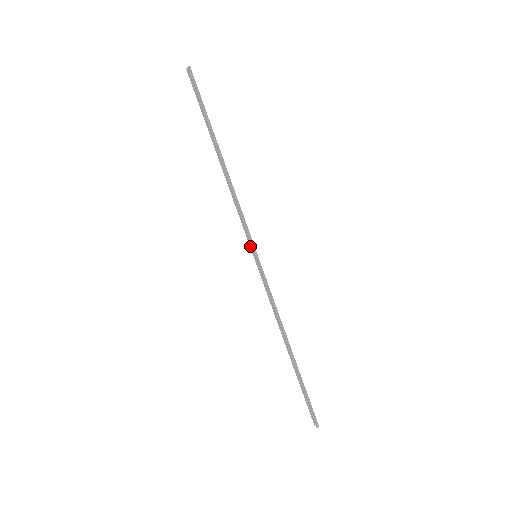
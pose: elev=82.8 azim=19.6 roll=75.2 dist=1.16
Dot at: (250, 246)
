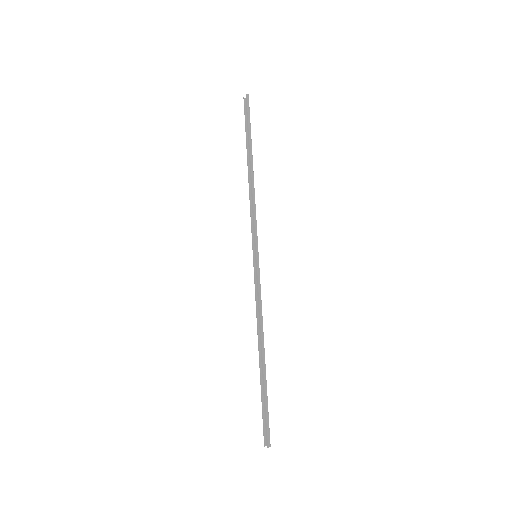
Dot at: (253, 246)
